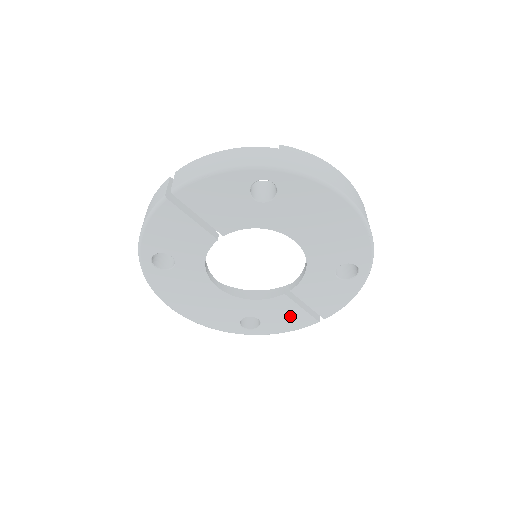
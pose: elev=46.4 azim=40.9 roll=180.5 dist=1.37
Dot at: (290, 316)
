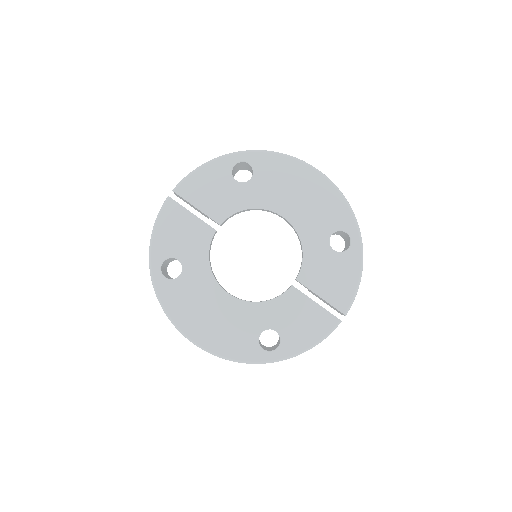
Dot at: (308, 318)
